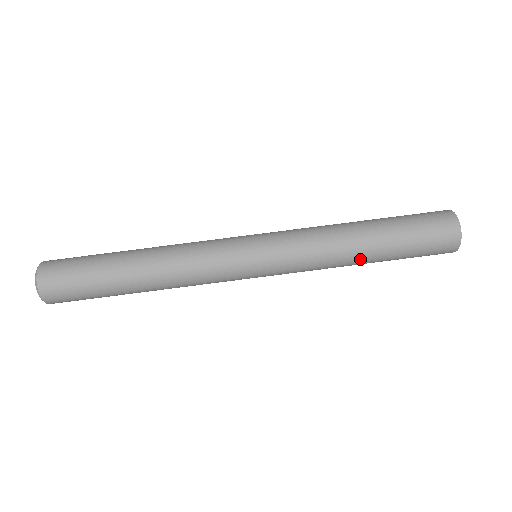
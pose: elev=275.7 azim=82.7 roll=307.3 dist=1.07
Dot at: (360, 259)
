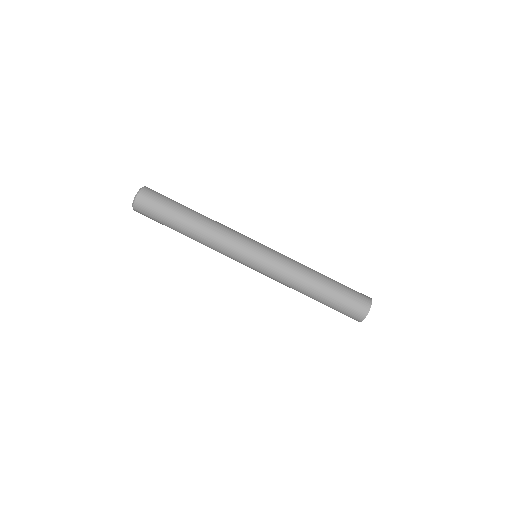
Dot at: (306, 295)
